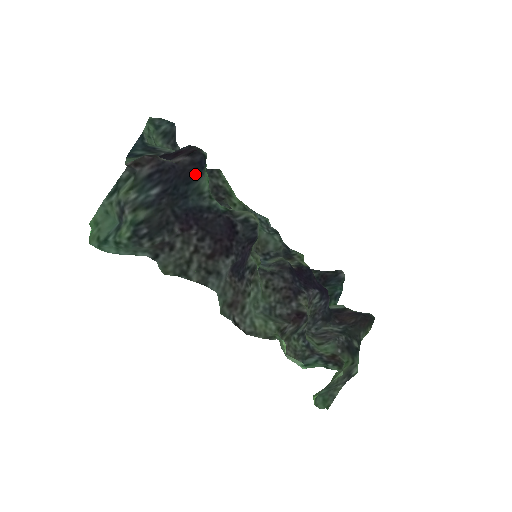
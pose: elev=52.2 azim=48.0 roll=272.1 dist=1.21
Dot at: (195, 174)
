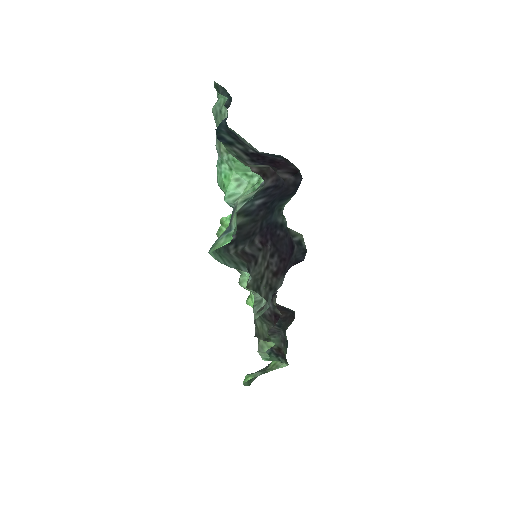
Dot at: (291, 194)
